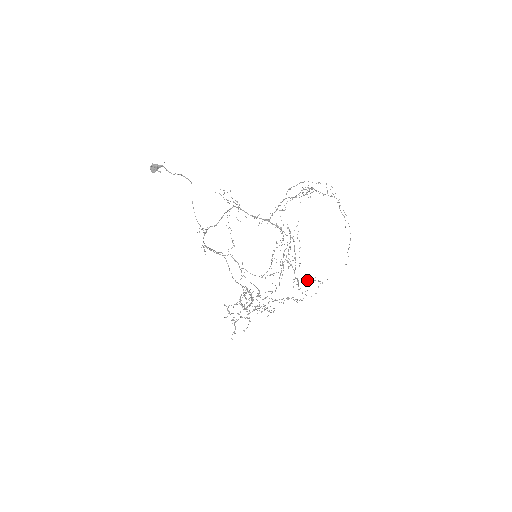
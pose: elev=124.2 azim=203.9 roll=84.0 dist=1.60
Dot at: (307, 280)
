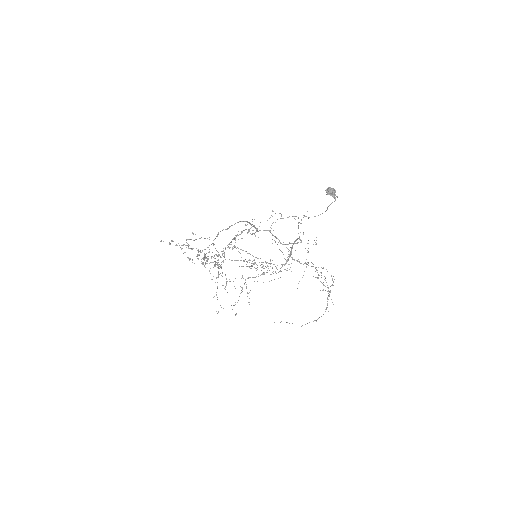
Dot at: occluded
